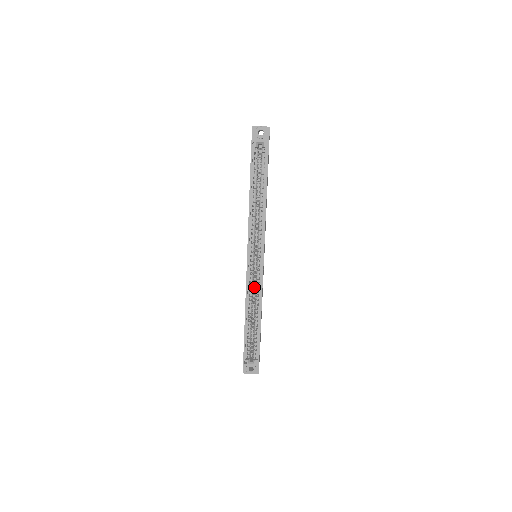
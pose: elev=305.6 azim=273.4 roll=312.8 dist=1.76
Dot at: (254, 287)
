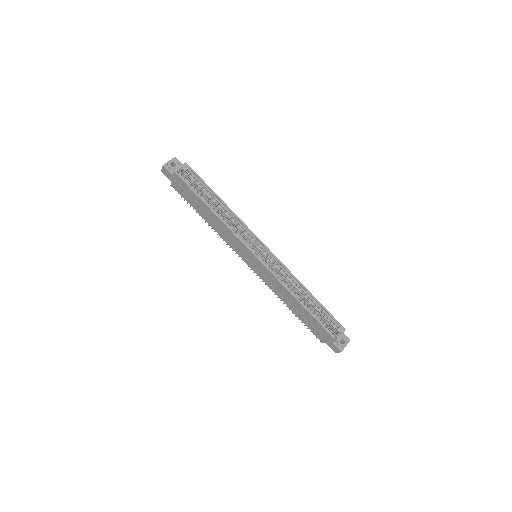
Dot at: occluded
